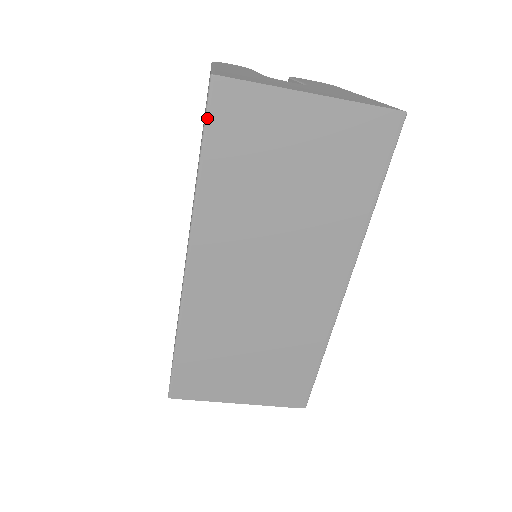
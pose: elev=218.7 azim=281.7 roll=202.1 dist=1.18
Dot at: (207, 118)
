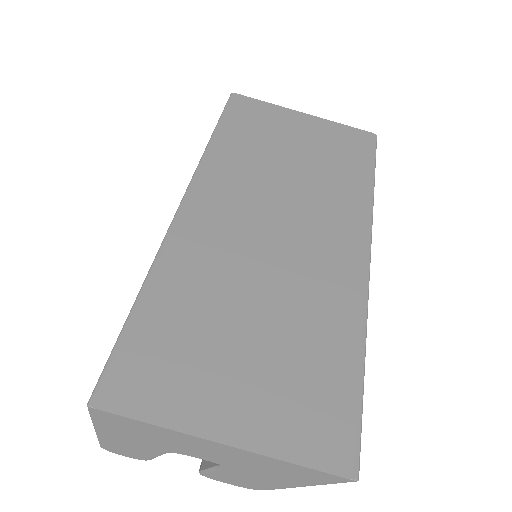
Dot at: (225, 109)
